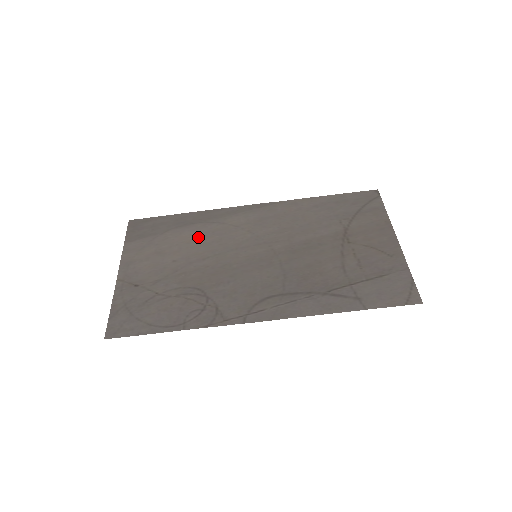
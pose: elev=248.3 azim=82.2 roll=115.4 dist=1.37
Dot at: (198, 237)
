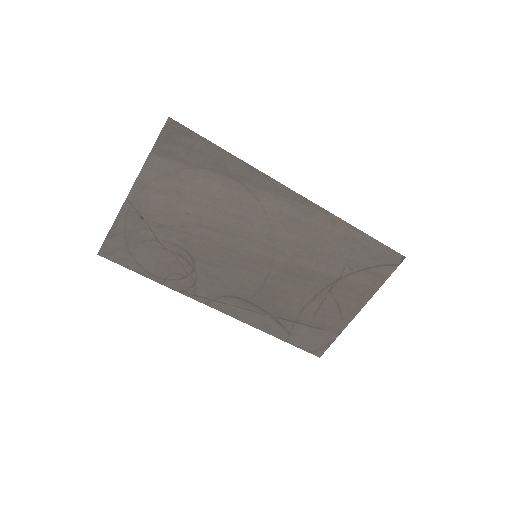
Dot at: (224, 200)
